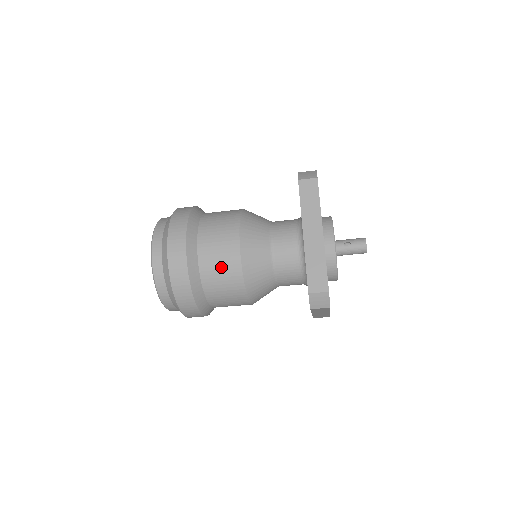
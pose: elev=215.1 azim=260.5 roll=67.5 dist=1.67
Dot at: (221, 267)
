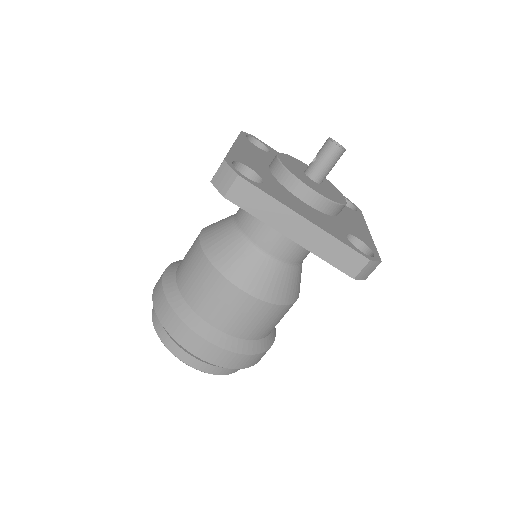
Dot at: (188, 261)
